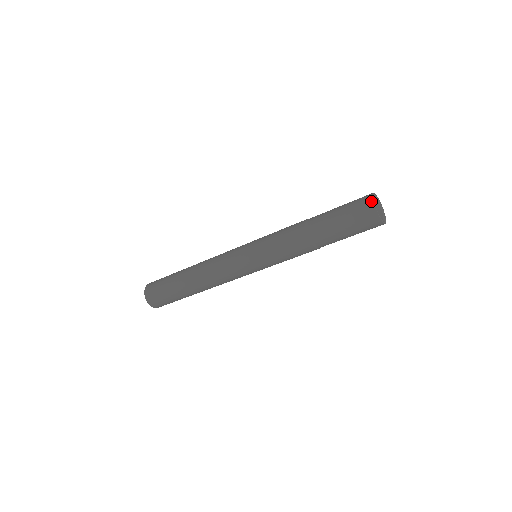
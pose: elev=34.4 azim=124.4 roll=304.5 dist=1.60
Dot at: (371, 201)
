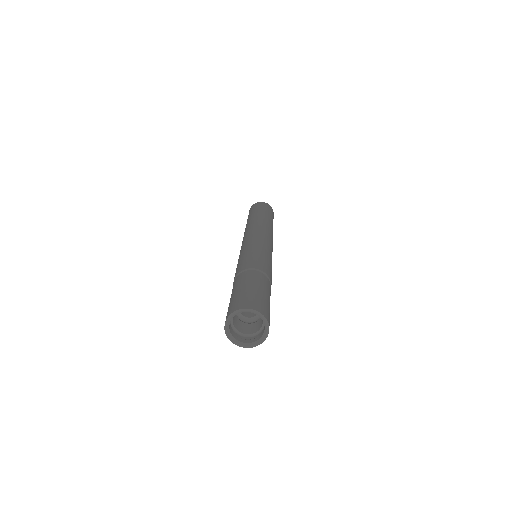
Dot at: (231, 312)
